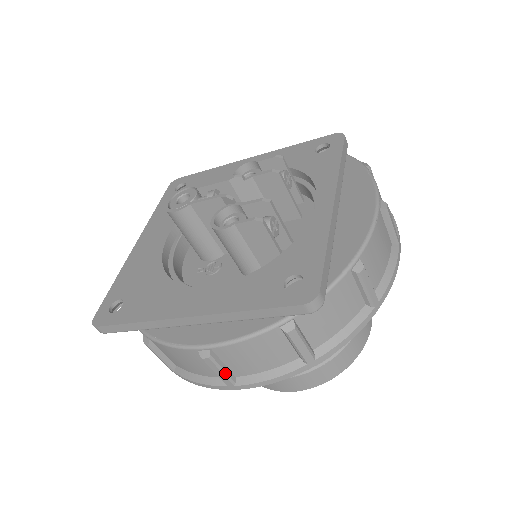
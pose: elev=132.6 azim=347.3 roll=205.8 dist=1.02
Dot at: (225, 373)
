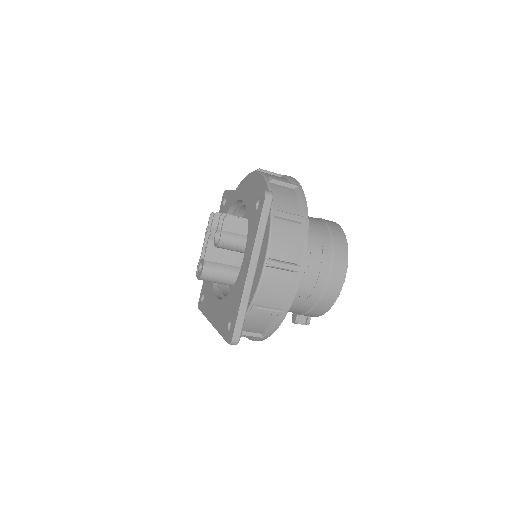
Dot at: (288, 264)
